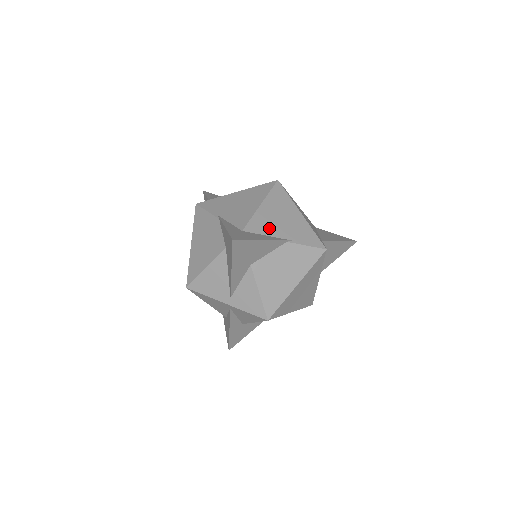
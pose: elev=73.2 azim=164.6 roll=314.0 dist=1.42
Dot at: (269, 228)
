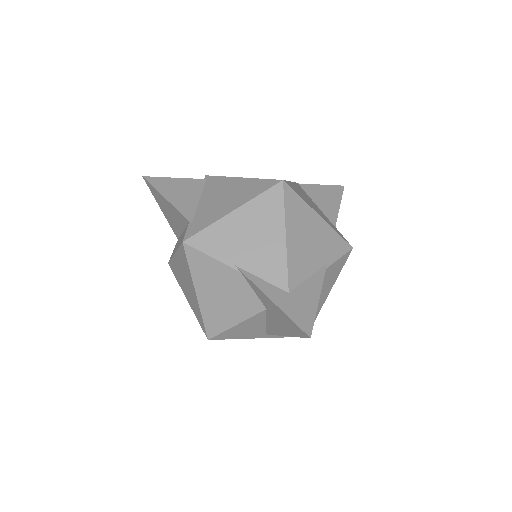
Dot at: (306, 265)
